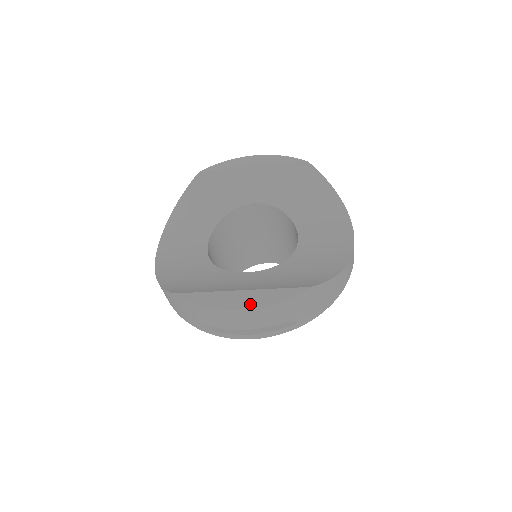
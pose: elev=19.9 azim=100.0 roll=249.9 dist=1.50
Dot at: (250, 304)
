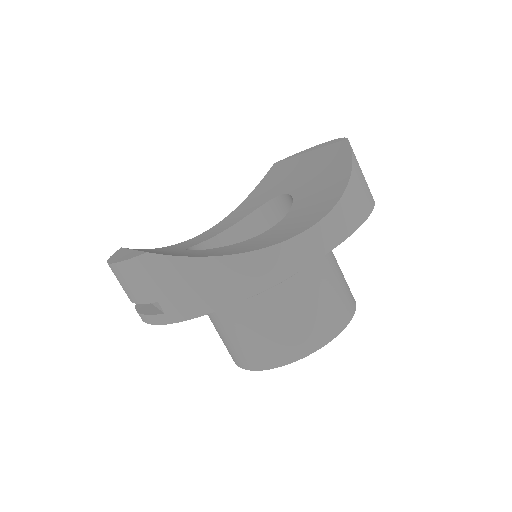
Dot at: (115, 260)
